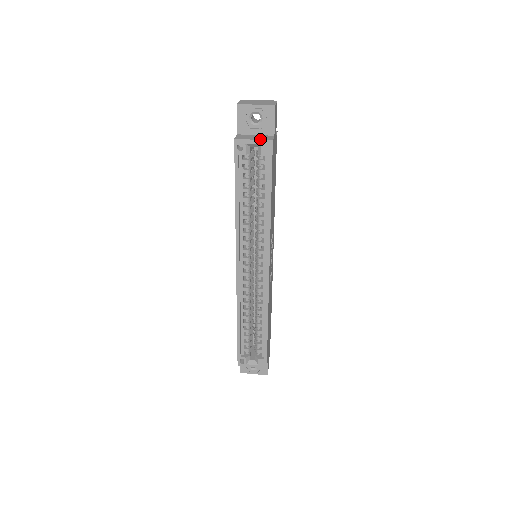
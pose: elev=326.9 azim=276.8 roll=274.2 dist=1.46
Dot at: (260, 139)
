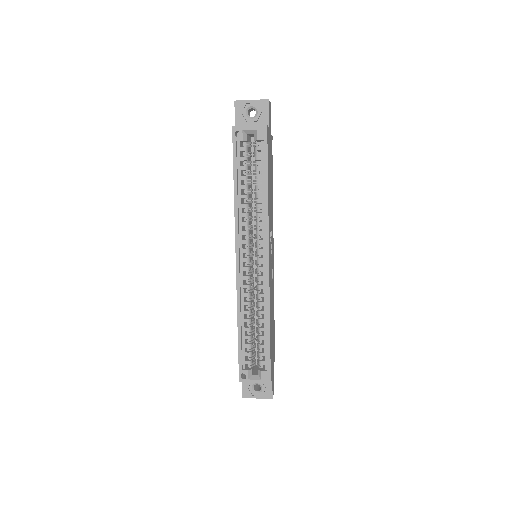
Dot at: occluded
